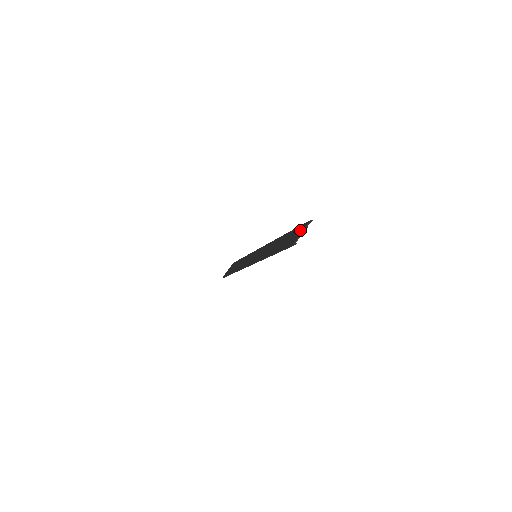
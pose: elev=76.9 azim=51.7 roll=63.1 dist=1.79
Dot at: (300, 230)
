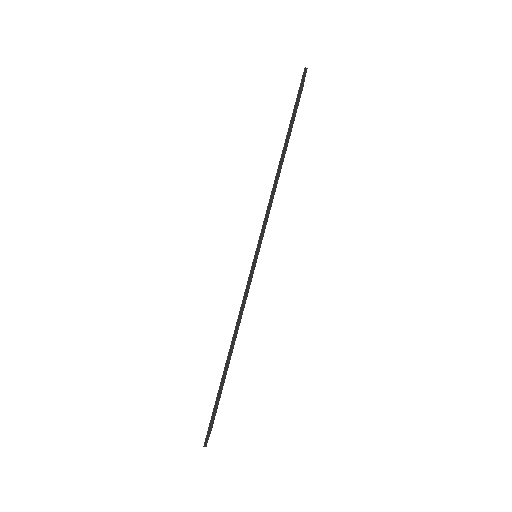
Dot at: occluded
